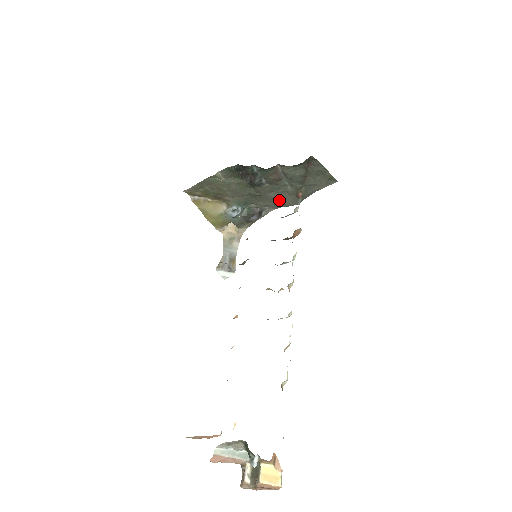
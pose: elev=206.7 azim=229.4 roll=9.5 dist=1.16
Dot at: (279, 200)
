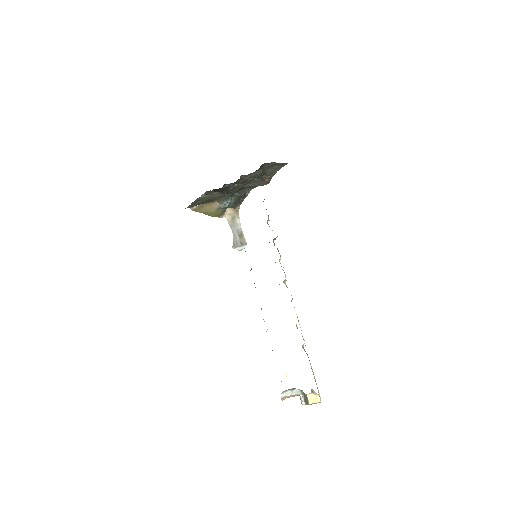
Dot at: (253, 185)
